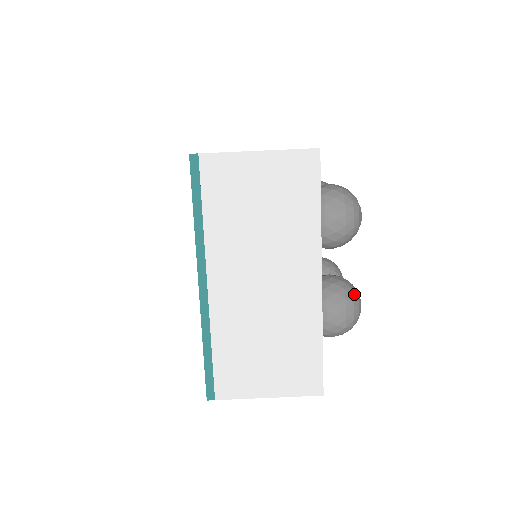
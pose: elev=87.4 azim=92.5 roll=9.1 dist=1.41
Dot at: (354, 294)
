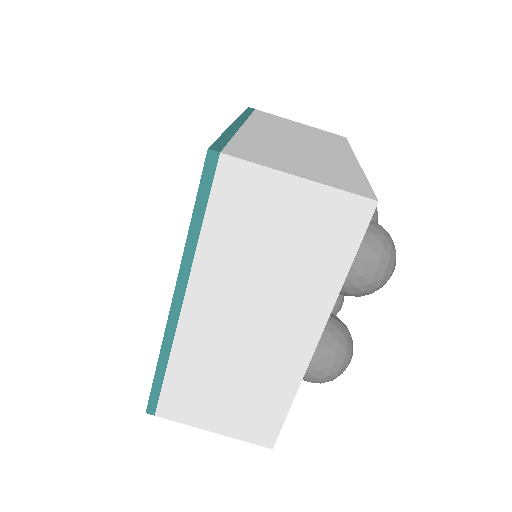
Dot at: (348, 350)
